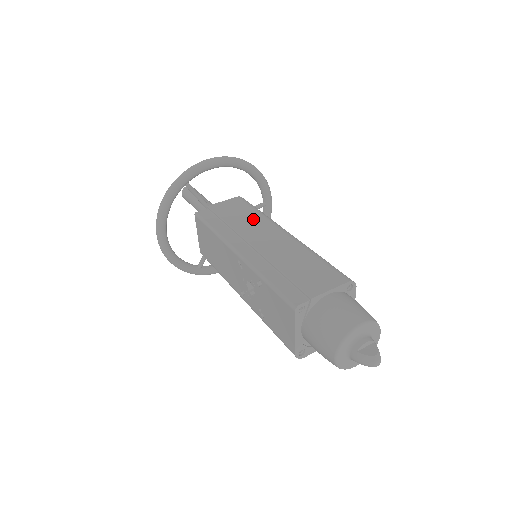
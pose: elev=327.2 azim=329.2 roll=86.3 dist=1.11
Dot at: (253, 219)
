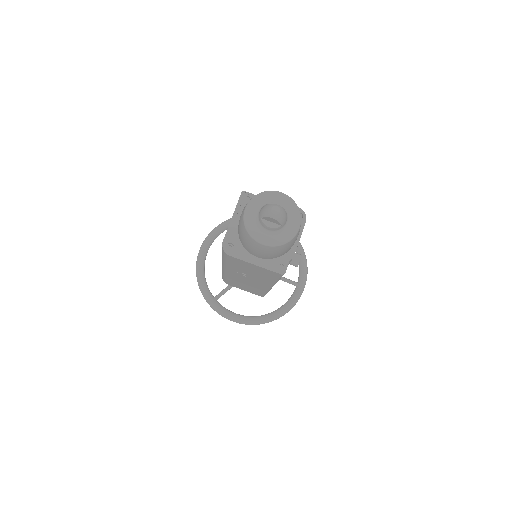
Dot at: occluded
